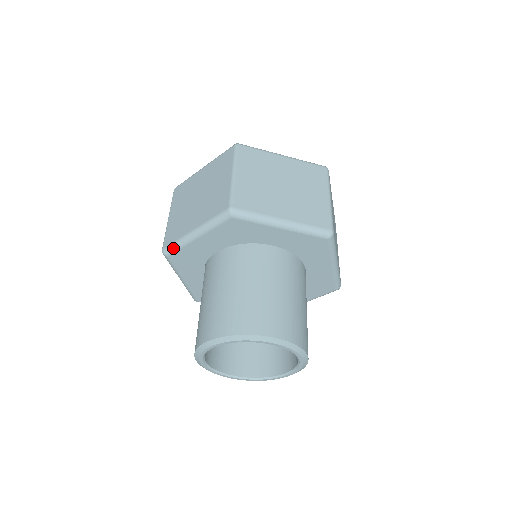
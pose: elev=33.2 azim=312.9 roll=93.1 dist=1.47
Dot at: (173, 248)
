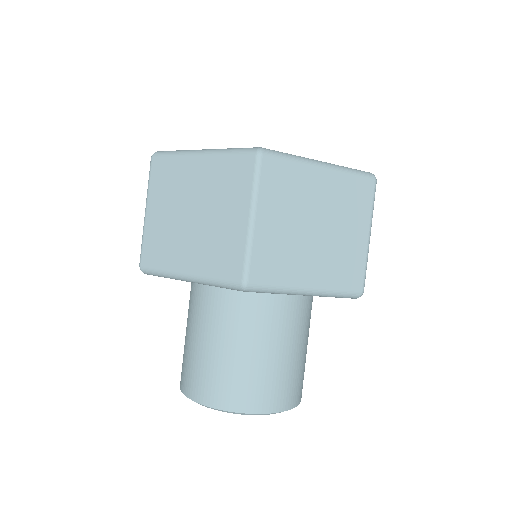
Dot at: (156, 274)
